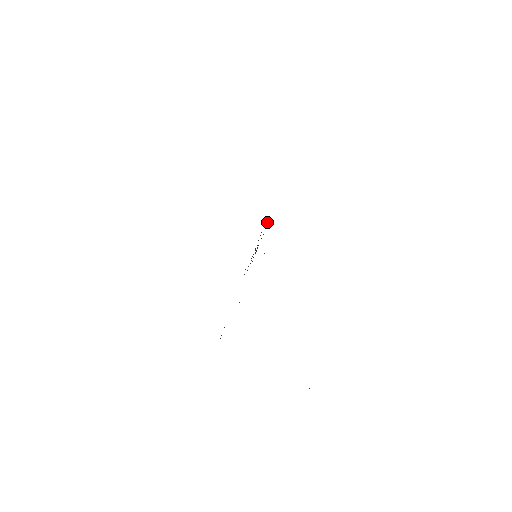
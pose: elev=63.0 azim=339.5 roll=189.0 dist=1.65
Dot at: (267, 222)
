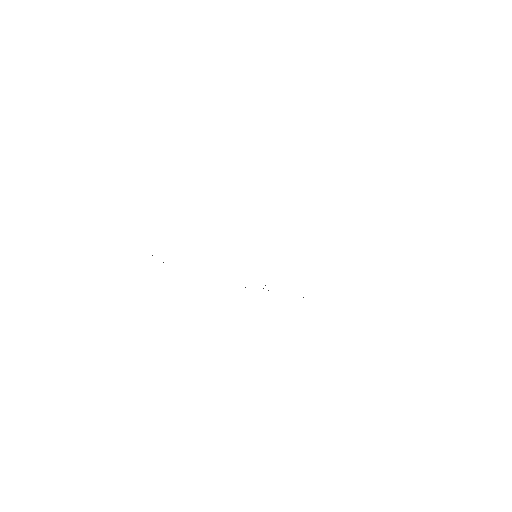
Dot at: occluded
